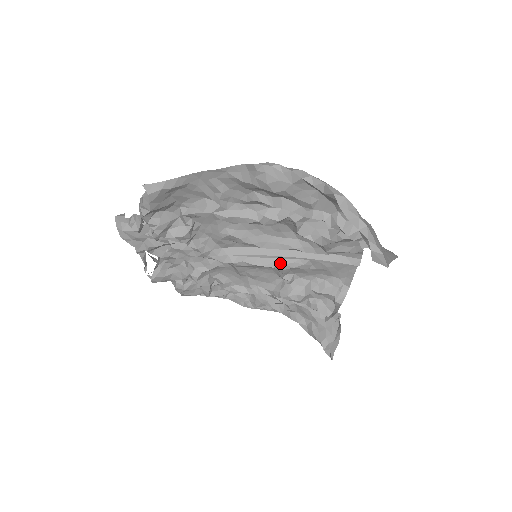
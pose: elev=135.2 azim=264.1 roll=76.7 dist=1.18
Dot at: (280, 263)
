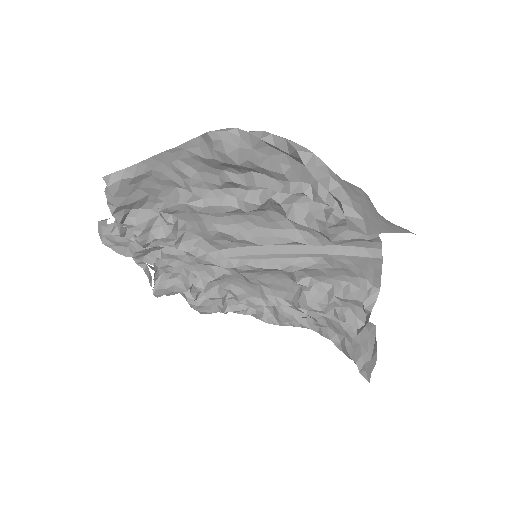
Dot at: (287, 263)
